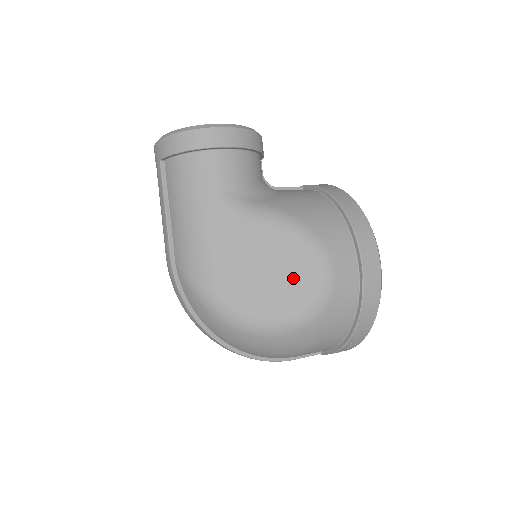
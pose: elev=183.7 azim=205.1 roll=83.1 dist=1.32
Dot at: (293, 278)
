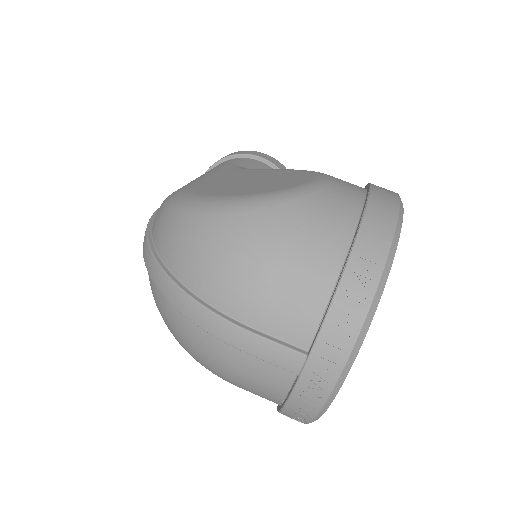
Dot at: (276, 181)
